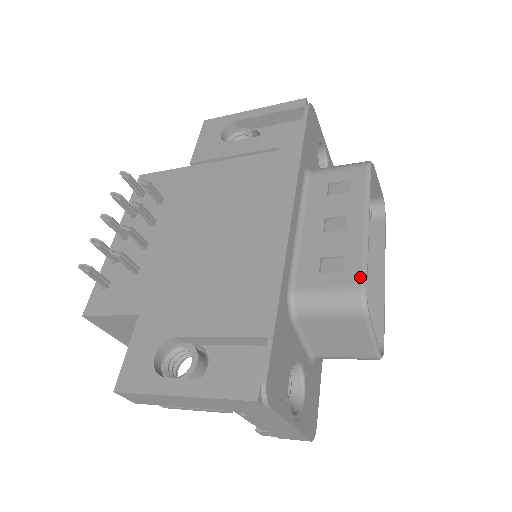
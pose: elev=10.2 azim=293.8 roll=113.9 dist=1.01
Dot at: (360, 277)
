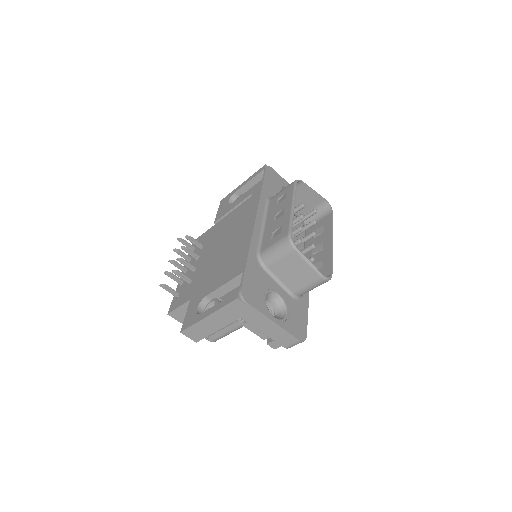
Dot at: (287, 231)
